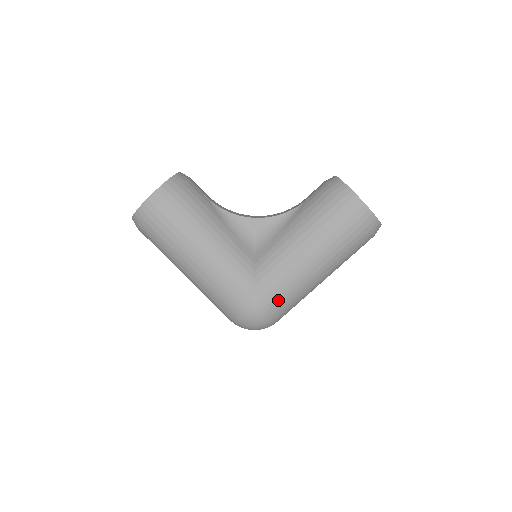
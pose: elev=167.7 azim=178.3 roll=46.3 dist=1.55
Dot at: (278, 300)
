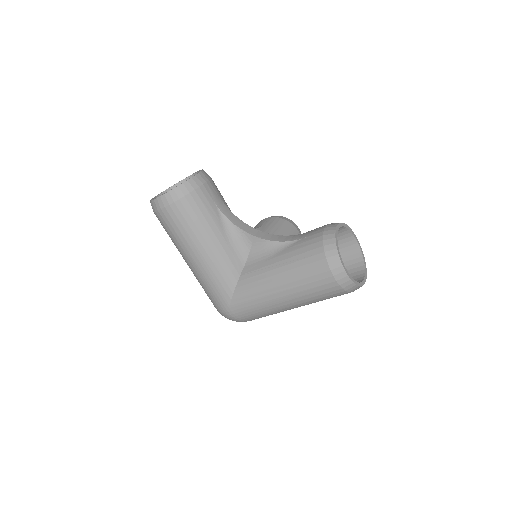
Dot at: (250, 312)
